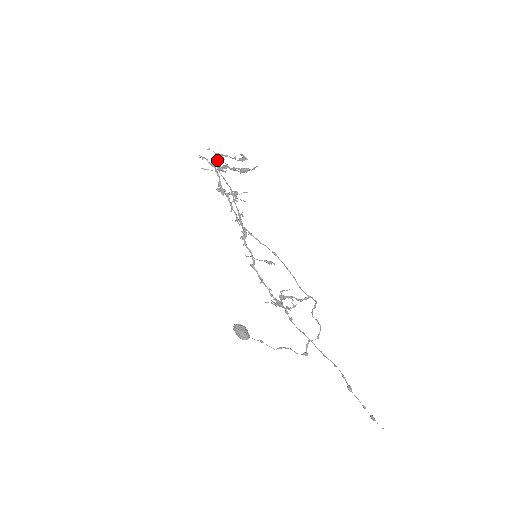
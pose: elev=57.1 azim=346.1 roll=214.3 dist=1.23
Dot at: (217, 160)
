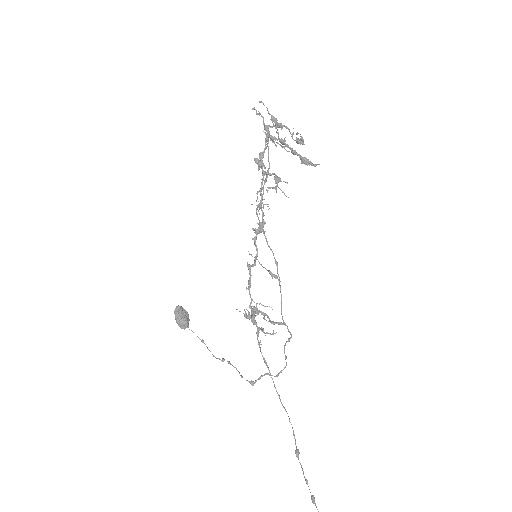
Dot at: (276, 127)
